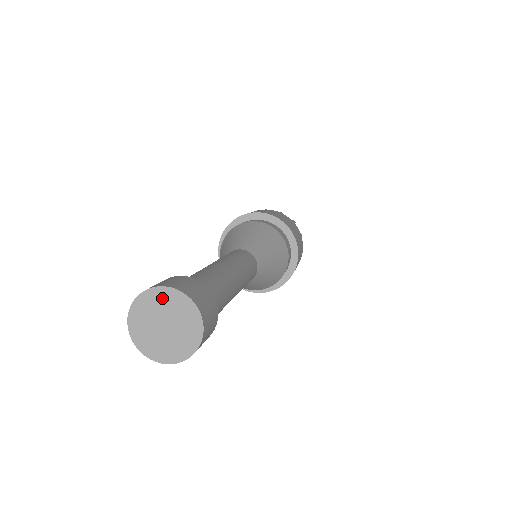
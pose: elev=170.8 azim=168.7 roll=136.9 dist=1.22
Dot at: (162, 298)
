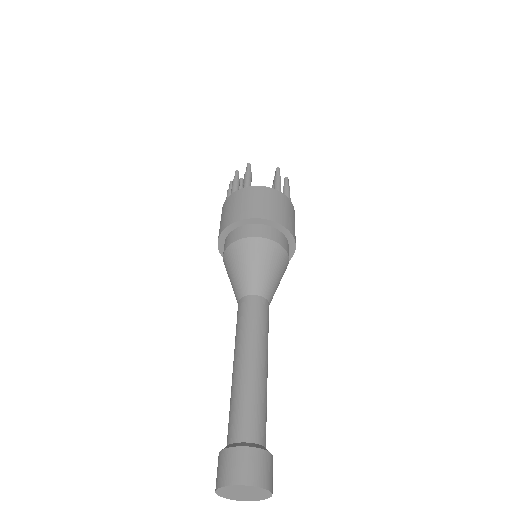
Dot at: (259, 490)
